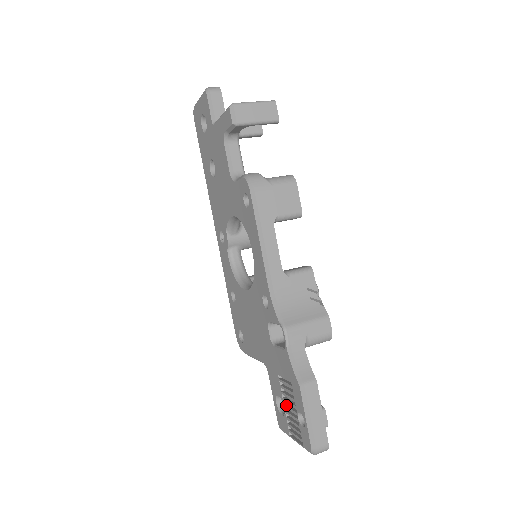
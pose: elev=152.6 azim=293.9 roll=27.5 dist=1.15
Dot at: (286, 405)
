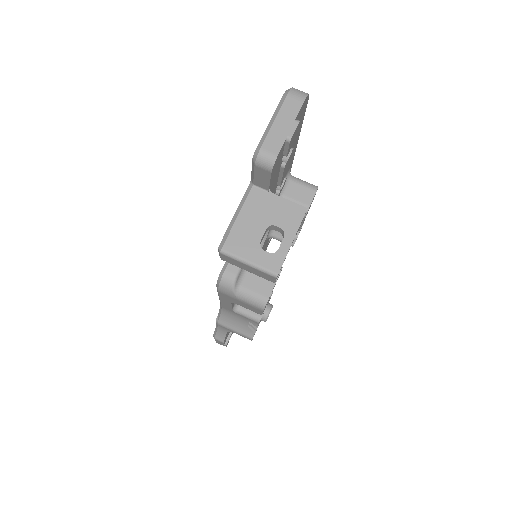
Dot at: occluded
